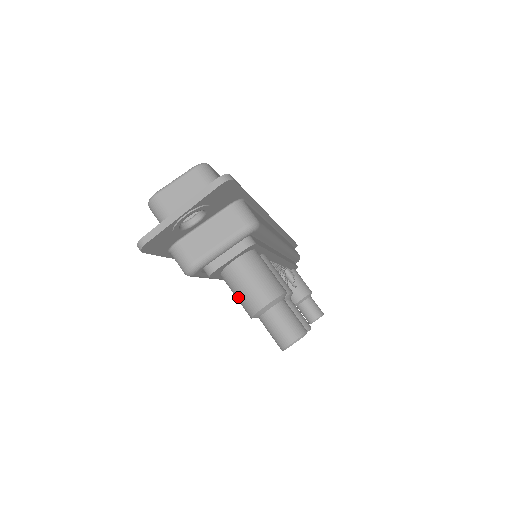
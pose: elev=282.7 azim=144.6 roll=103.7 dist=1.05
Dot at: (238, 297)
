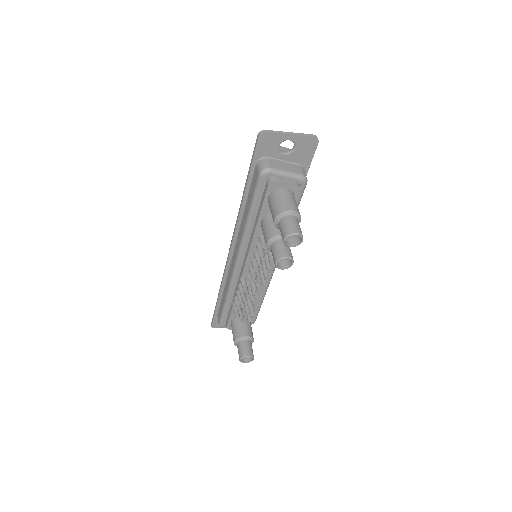
Dot at: (276, 204)
